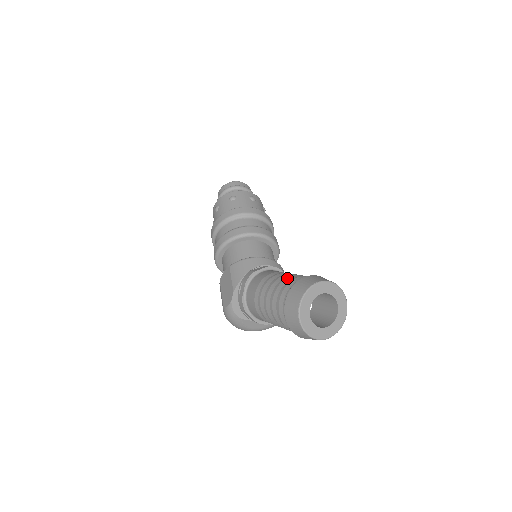
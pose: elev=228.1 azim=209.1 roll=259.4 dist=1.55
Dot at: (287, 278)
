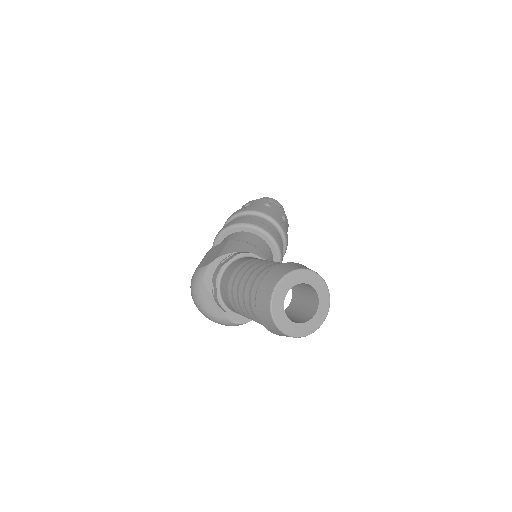
Dot at: occluded
